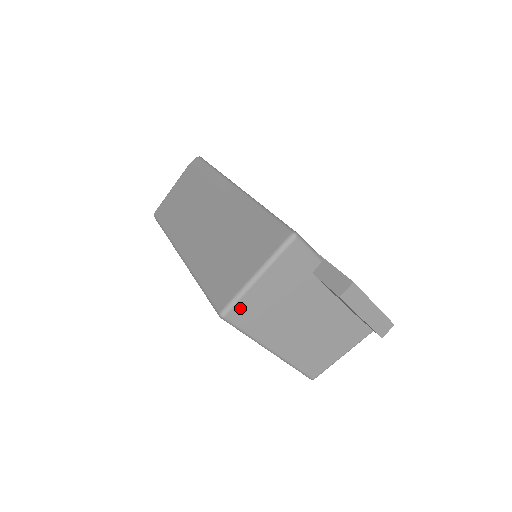
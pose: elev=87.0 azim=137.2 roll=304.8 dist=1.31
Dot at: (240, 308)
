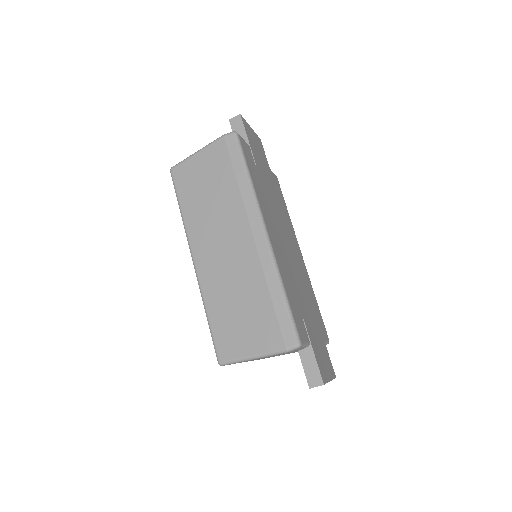
Dot at: occluded
